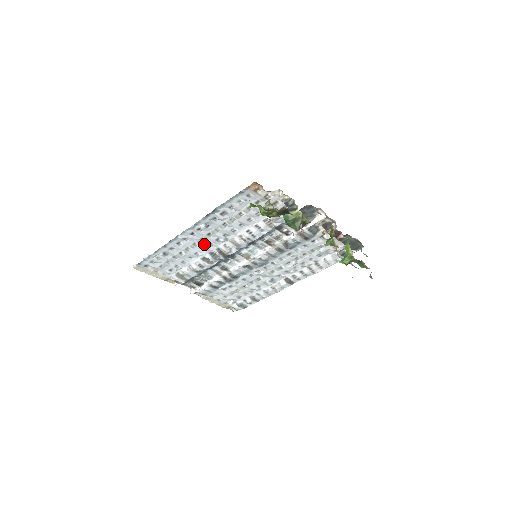
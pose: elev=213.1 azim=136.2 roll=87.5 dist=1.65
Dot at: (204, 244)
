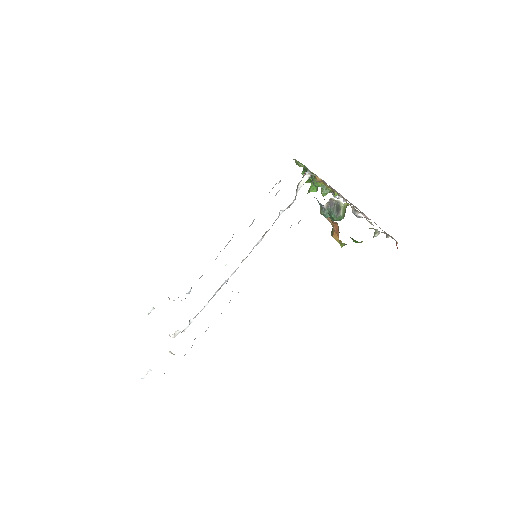
Dot at: occluded
